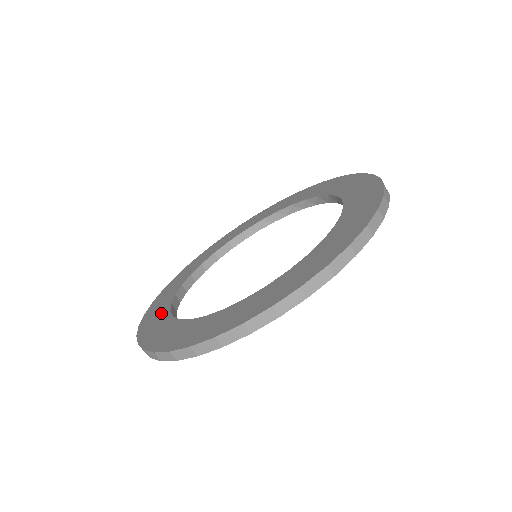
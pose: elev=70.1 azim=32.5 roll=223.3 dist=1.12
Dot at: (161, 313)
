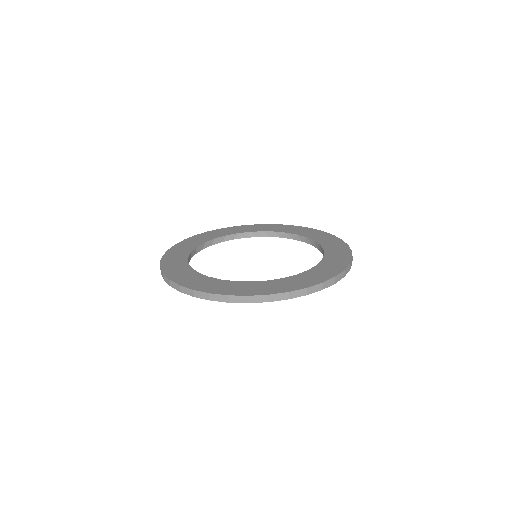
Dot at: (225, 284)
